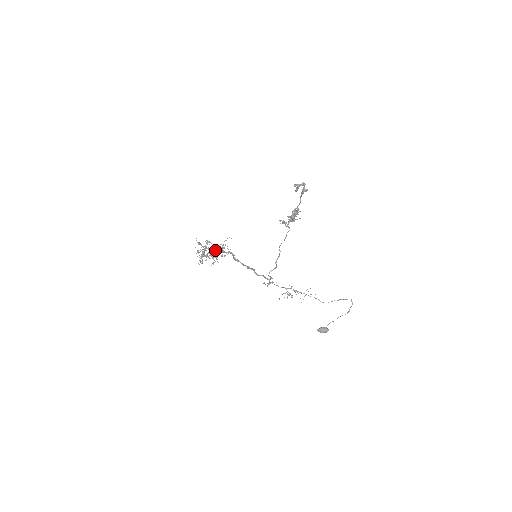
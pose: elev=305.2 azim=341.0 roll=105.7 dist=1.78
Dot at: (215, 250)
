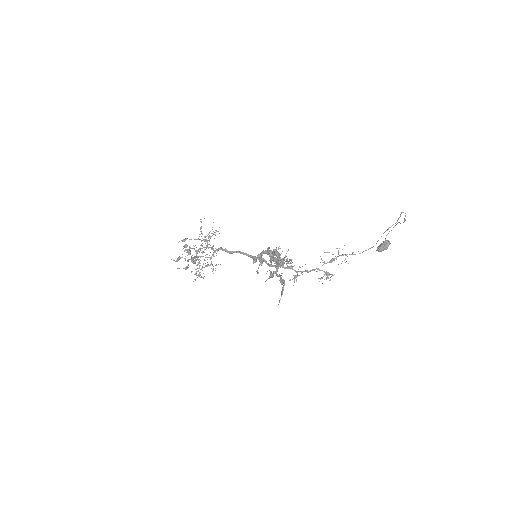
Dot at: (200, 248)
